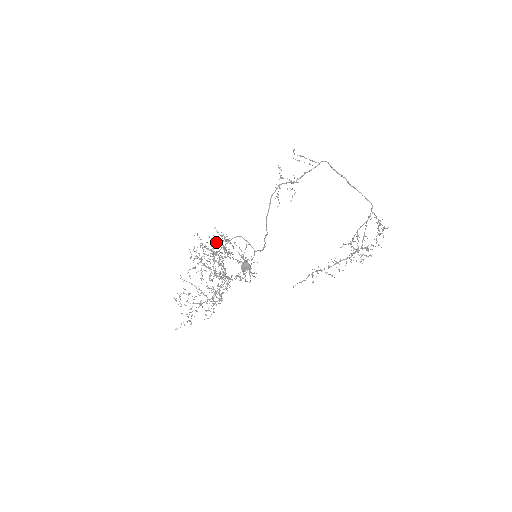
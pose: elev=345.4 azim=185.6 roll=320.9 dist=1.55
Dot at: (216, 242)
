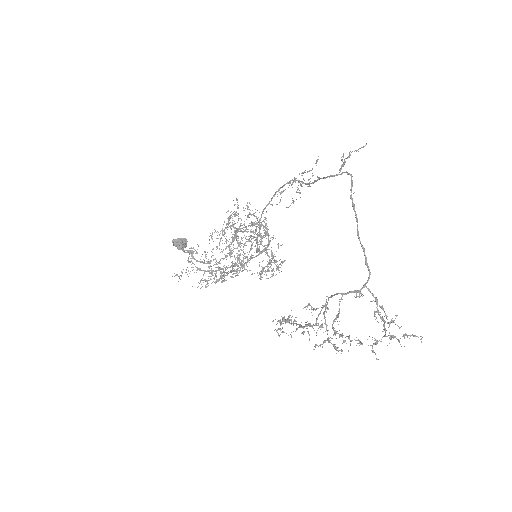
Dot at: occluded
